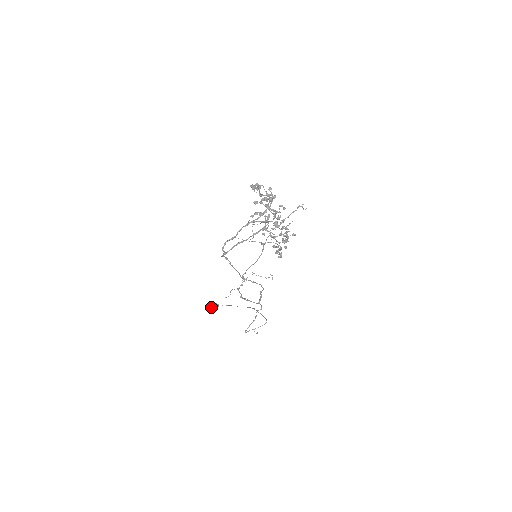
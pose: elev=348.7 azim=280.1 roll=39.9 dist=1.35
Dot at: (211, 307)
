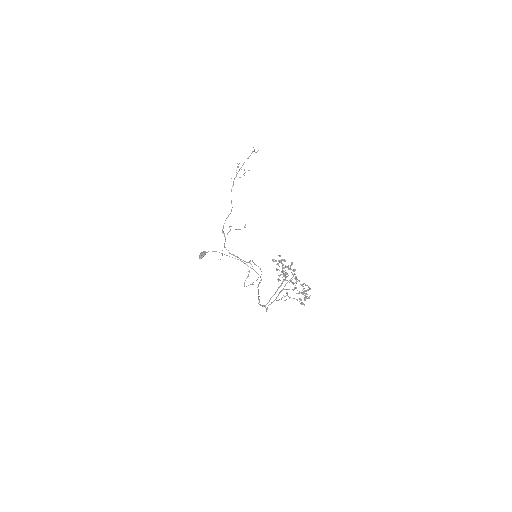
Dot at: (202, 257)
